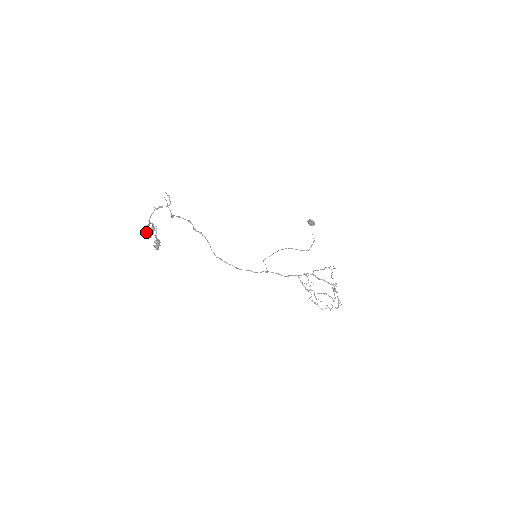
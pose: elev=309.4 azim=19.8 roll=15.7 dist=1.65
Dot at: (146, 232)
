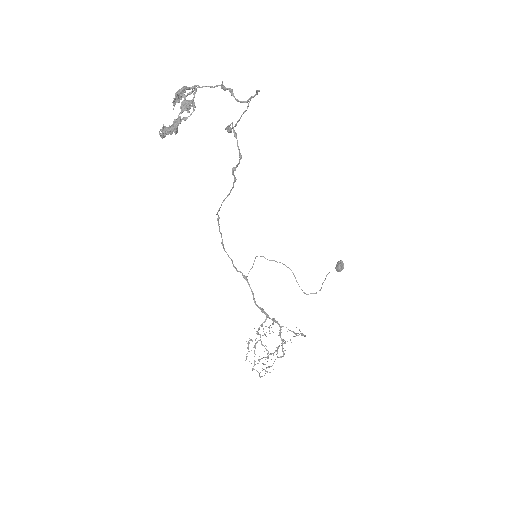
Dot at: (175, 94)
